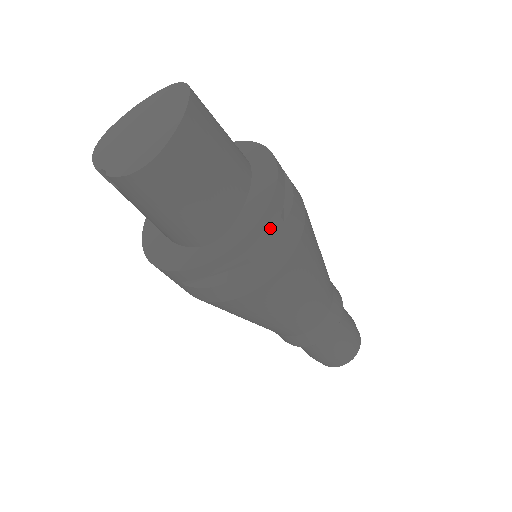
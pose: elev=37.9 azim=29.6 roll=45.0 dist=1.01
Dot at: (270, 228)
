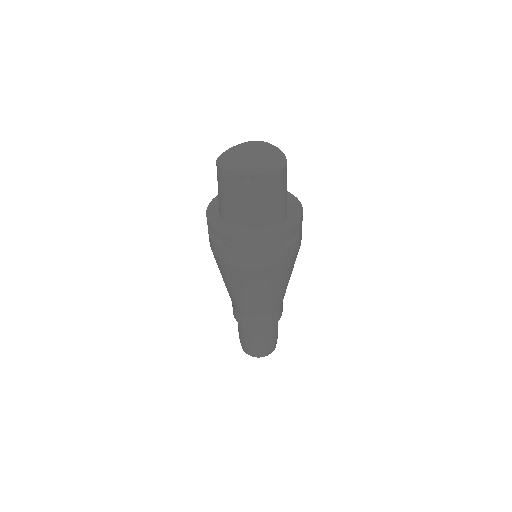
Dot at: occluded
